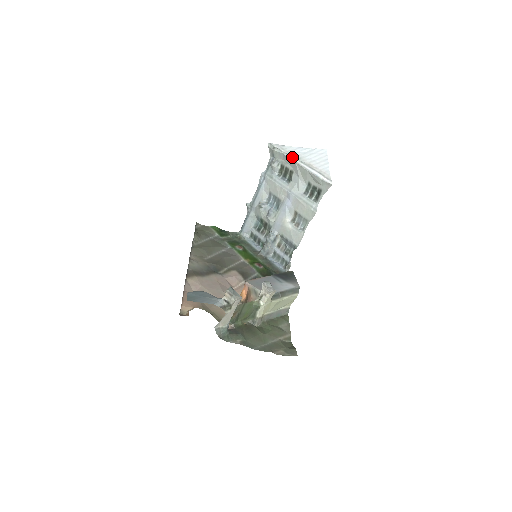
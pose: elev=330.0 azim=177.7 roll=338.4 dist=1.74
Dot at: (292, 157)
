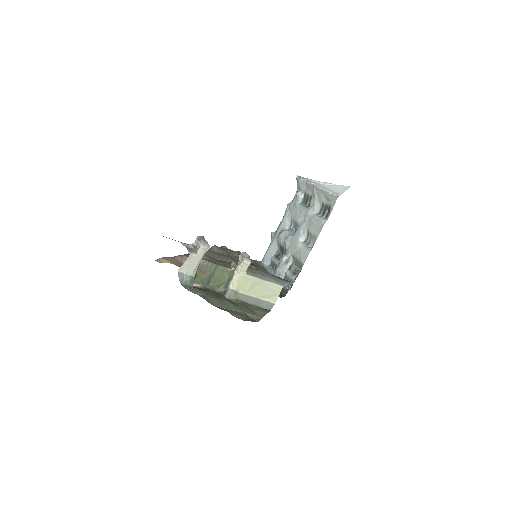
Dot at: (312, 182)
